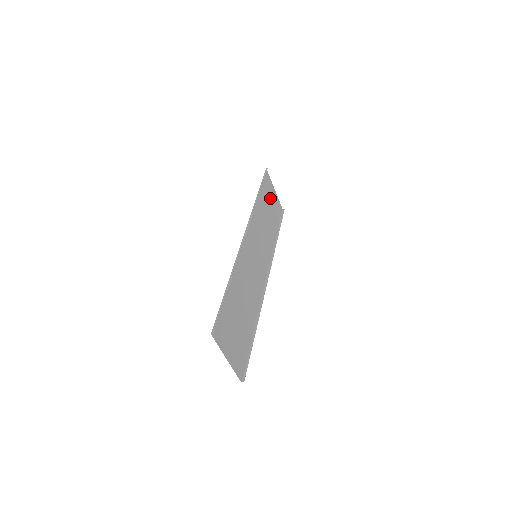
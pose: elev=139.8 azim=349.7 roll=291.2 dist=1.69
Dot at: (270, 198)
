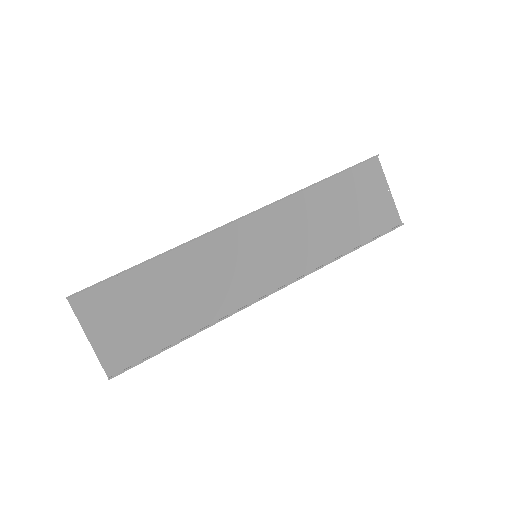
Dot at: (363, 197)
